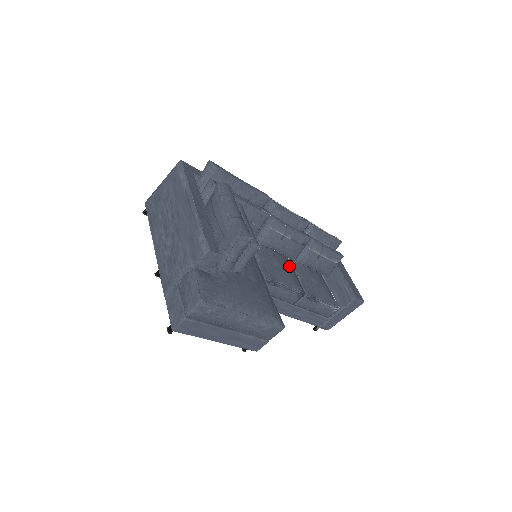
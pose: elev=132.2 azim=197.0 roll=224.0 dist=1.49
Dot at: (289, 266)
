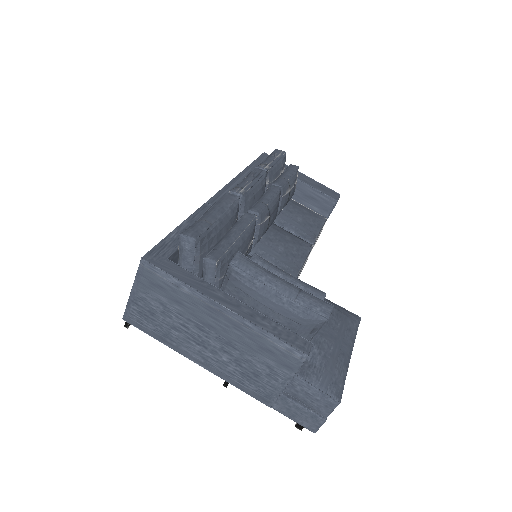
Dot at: (280, 232)
